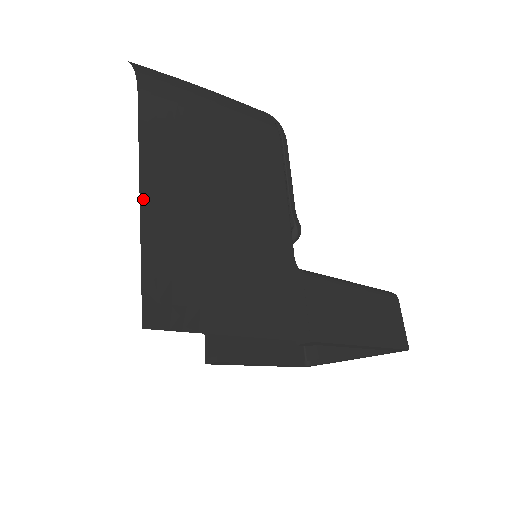
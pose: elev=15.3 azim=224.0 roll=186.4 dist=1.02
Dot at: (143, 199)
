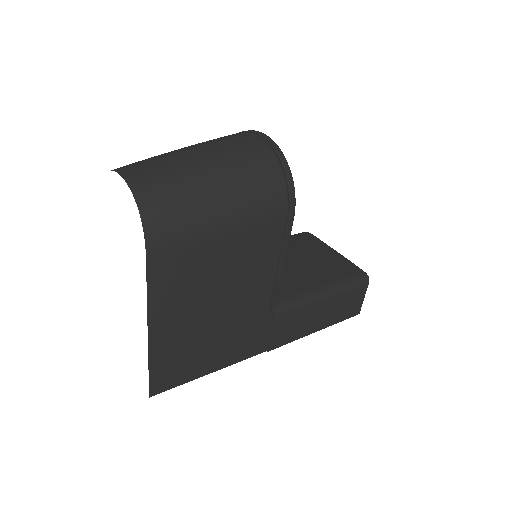
Dot at: (150, 335)
